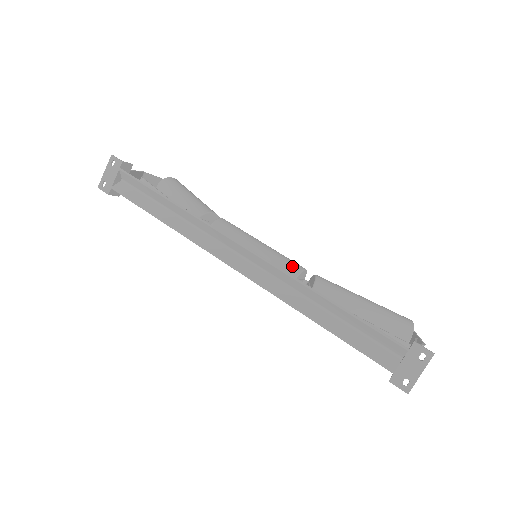
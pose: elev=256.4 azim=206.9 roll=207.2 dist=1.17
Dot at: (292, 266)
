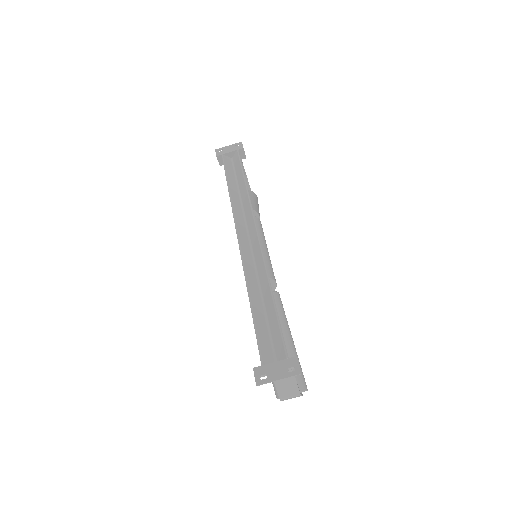
Dot at: (271, 272)
